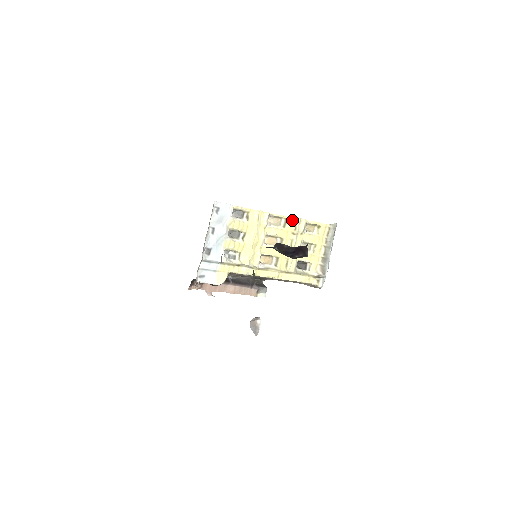
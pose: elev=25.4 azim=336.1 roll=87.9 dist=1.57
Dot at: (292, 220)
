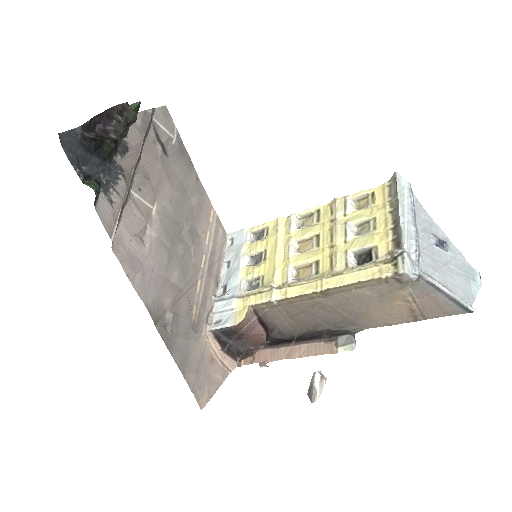
Dot at: (327, 207)
